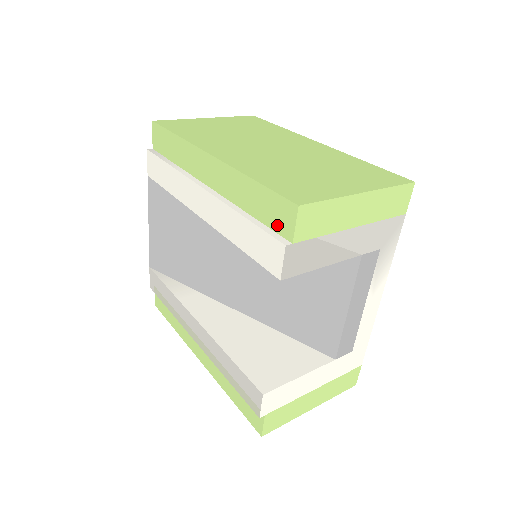
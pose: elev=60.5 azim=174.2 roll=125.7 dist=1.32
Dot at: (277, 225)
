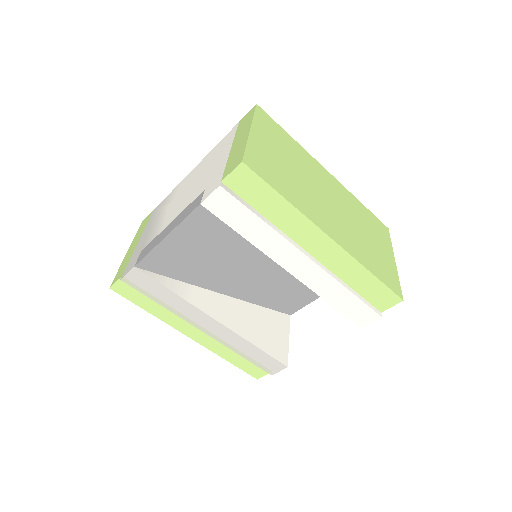
Dot at: (375, 301)
